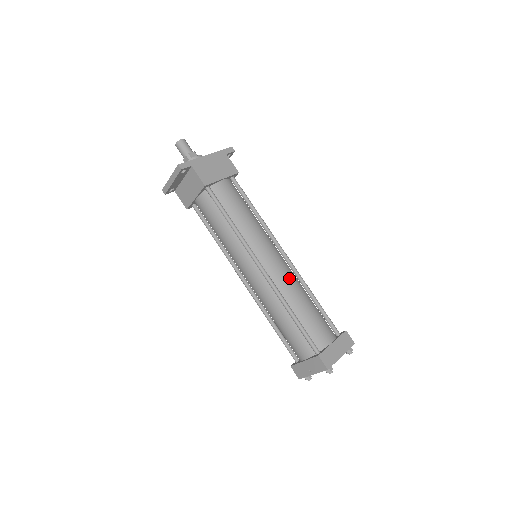
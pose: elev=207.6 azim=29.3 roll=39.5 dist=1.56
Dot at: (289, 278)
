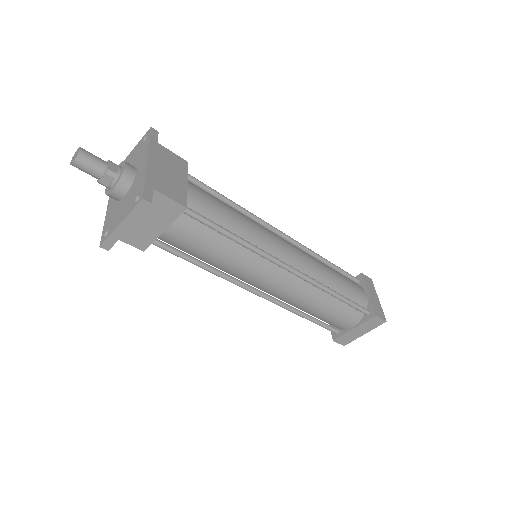
Dot at: (309, 259)
